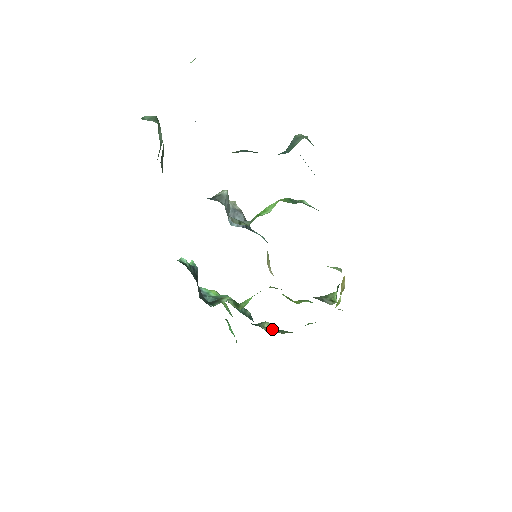
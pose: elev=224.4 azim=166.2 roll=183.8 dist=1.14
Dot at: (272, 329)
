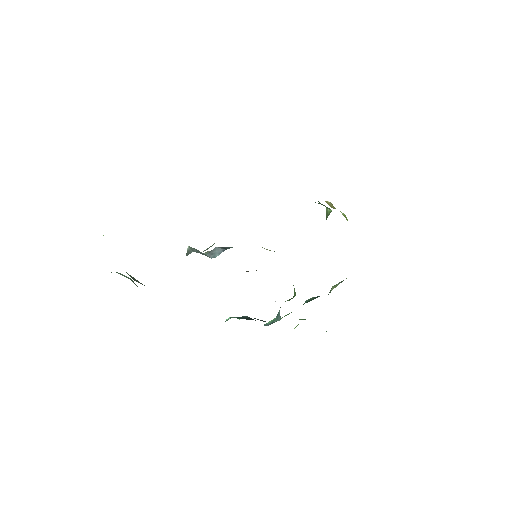
Dot at: (337, 285)
